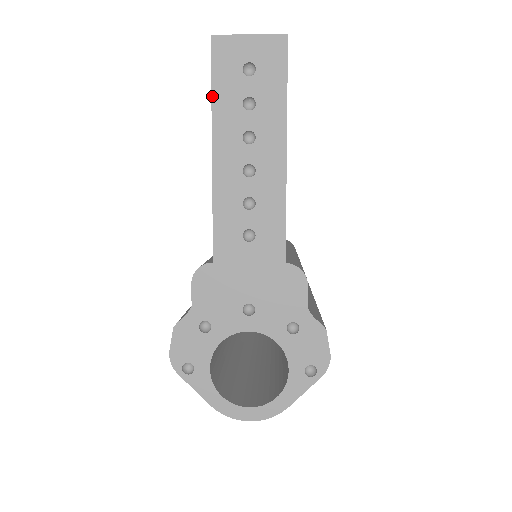
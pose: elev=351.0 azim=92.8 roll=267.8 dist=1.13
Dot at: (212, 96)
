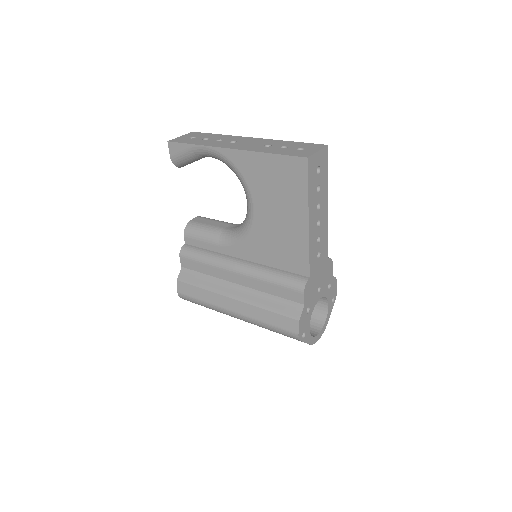
Dot at: (308, 192)
